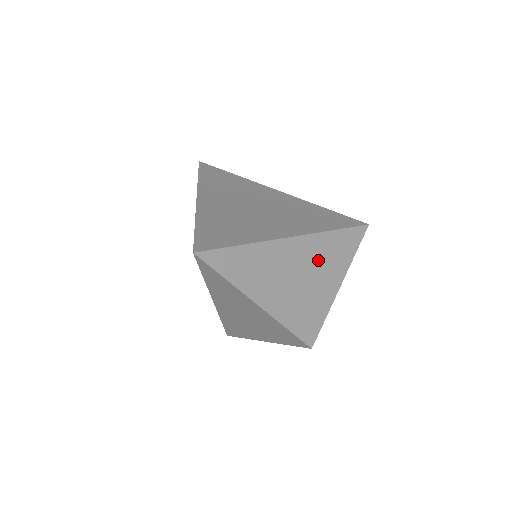
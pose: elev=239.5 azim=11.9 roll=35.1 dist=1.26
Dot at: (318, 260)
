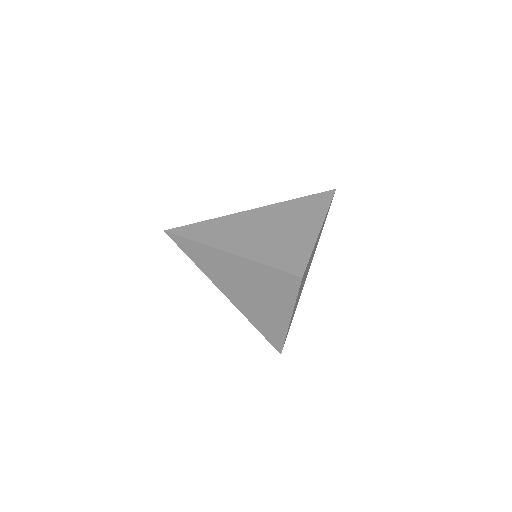
Dot at: (287, 218)
